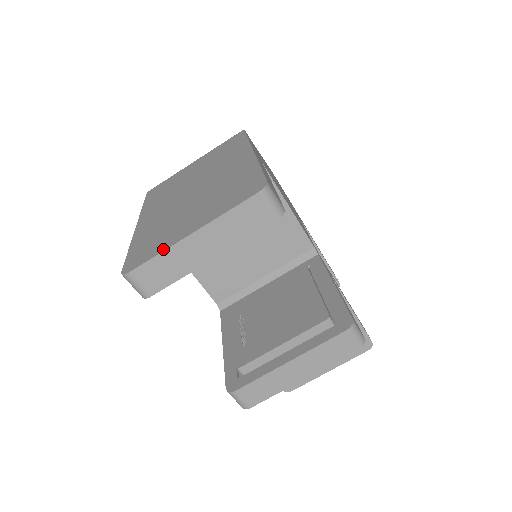
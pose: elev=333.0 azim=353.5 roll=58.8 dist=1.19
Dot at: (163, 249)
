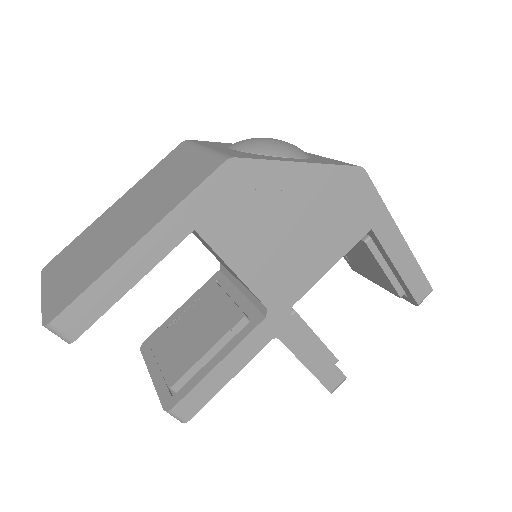
Dot at: (43, 283)
